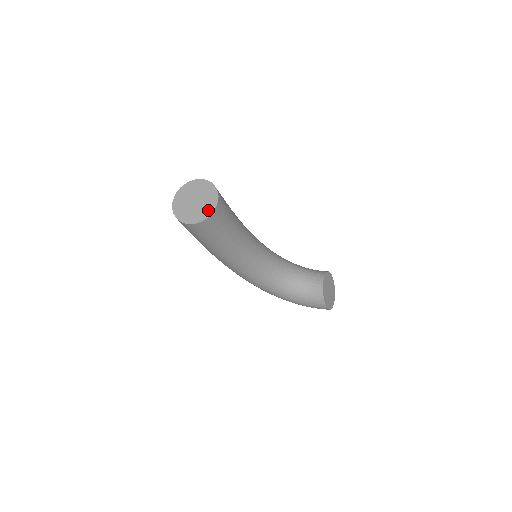
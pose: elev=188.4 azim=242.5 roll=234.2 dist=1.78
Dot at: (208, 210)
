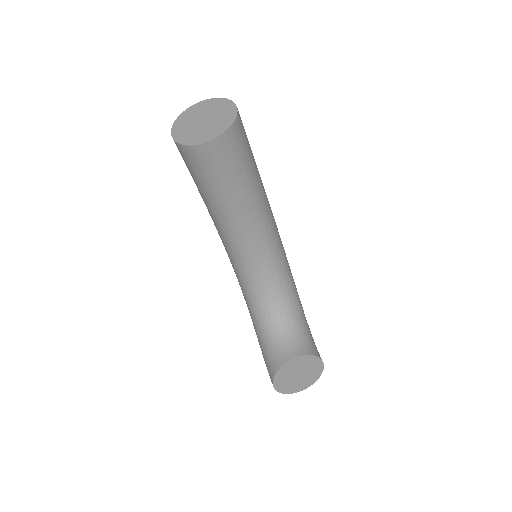
Dot at: (197, 139)
